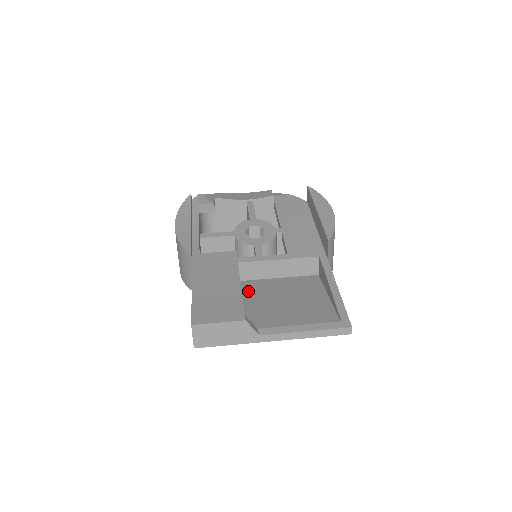
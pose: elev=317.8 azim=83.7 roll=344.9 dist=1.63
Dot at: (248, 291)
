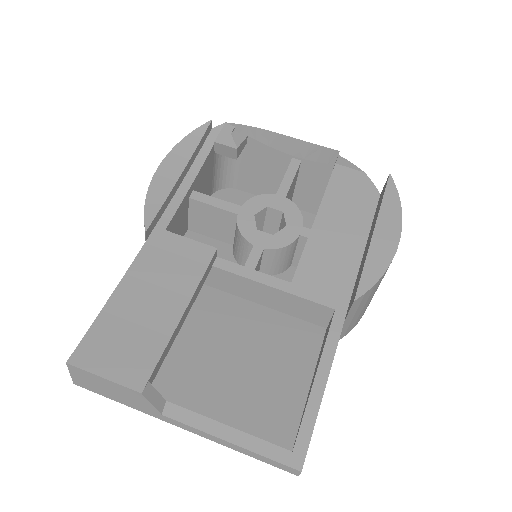
Dot at: (208, 313)
